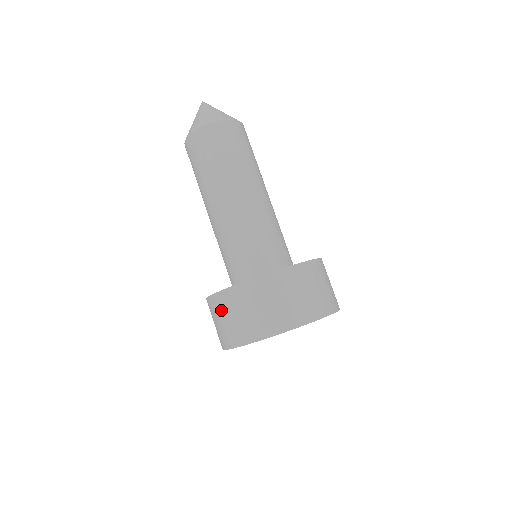
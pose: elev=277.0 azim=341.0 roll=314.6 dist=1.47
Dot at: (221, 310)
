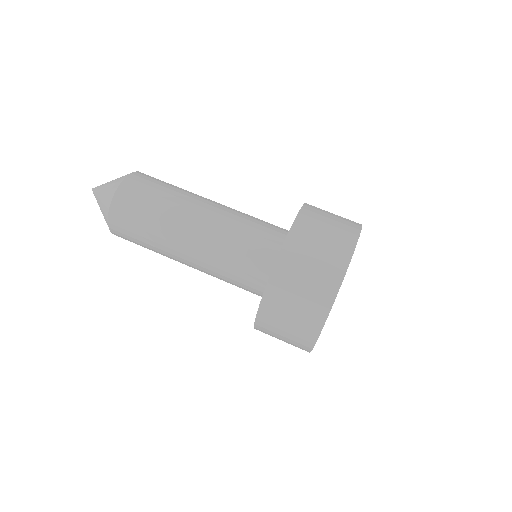
Dot at: (281, 306)
